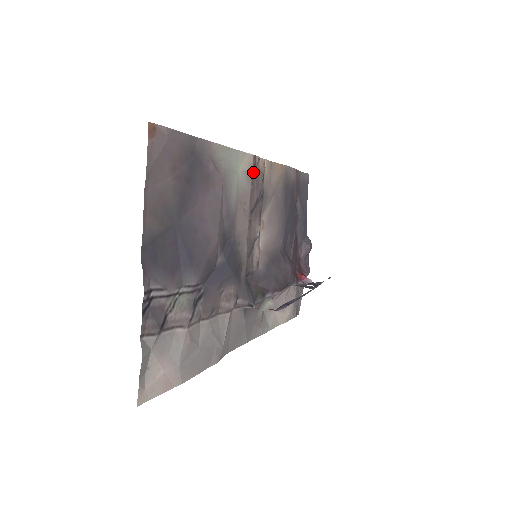
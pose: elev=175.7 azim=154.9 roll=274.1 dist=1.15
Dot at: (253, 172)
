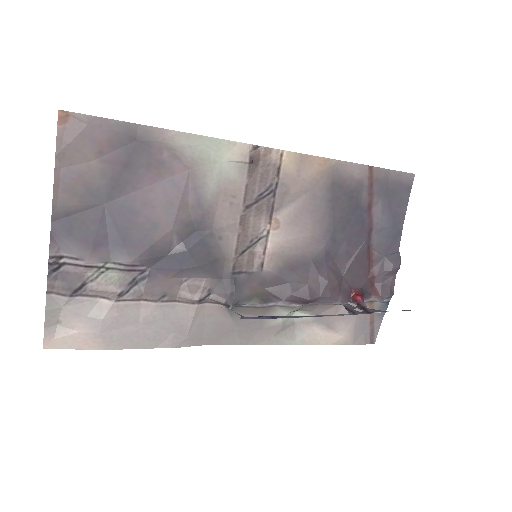
Dot at: (251, 163)
